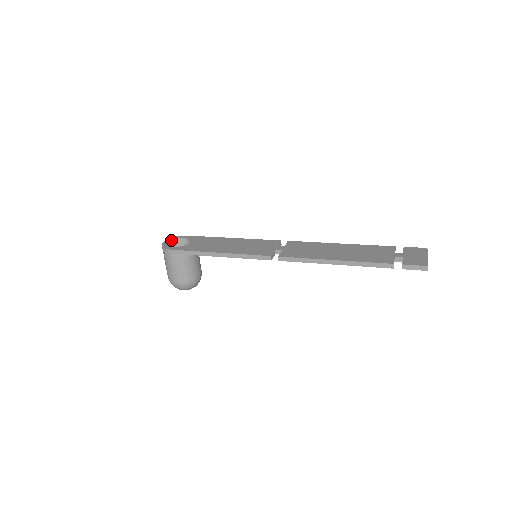
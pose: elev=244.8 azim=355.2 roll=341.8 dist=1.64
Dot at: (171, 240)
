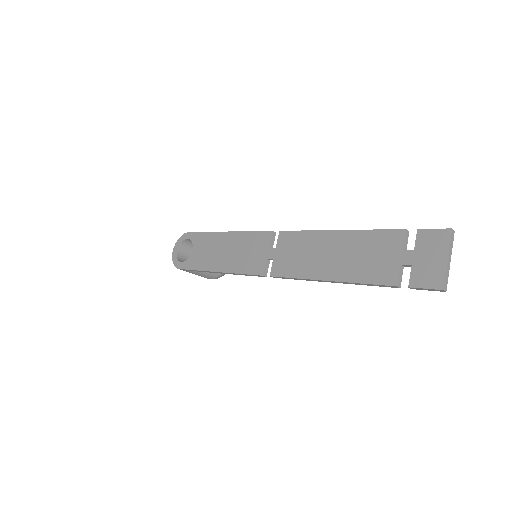
Dot at: (178, 246)
